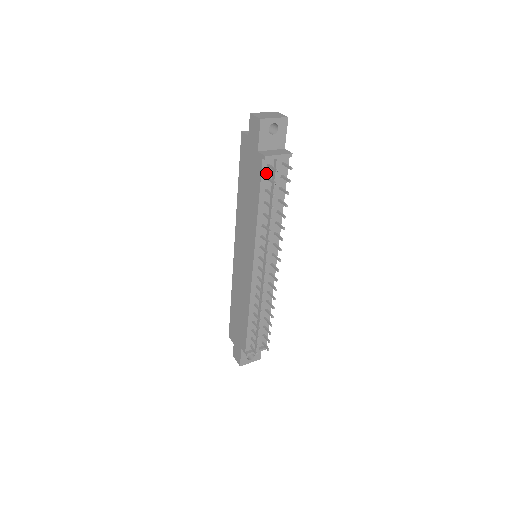
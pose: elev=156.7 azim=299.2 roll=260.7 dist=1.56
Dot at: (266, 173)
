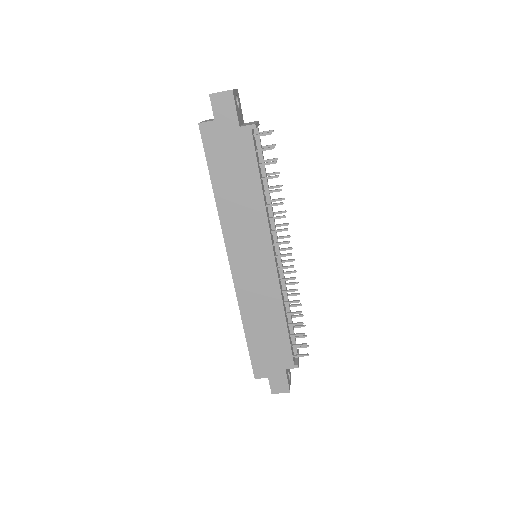
Dot at: (255, 146)
